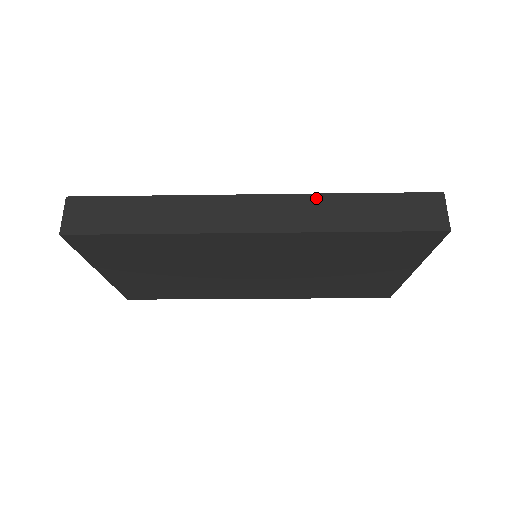
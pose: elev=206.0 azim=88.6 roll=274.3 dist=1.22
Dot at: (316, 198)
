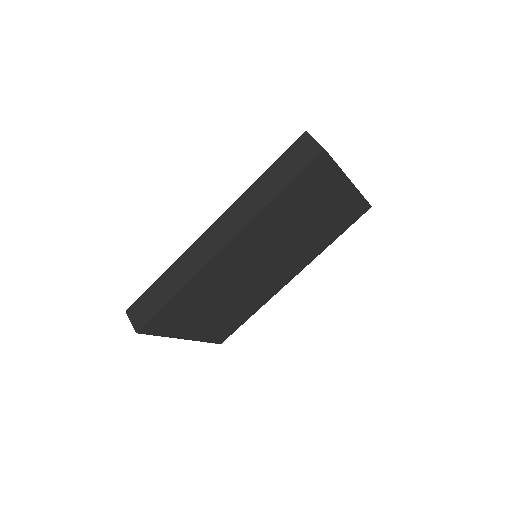
Dot at: (242, 199)
